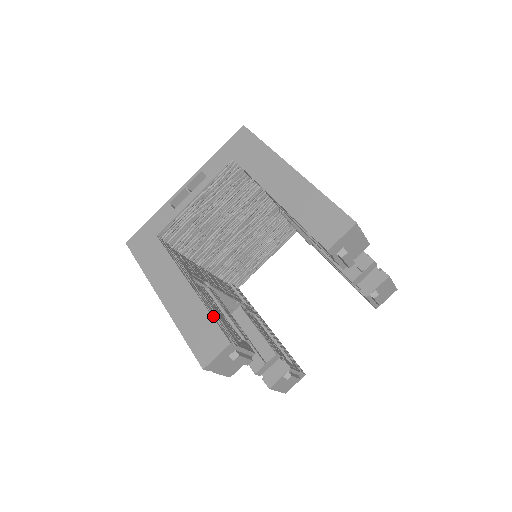
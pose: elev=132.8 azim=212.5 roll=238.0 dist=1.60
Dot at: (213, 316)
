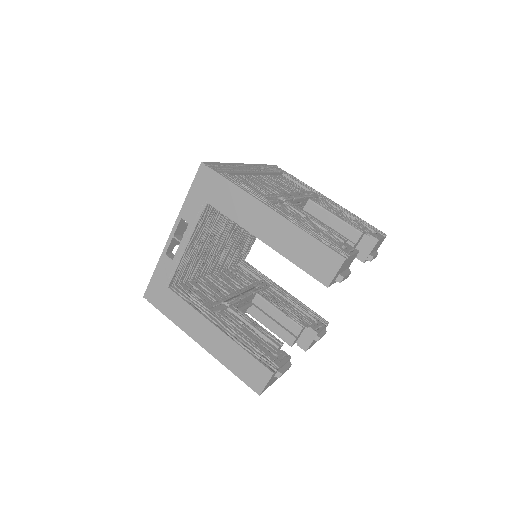
Dot at: (250, 352)
